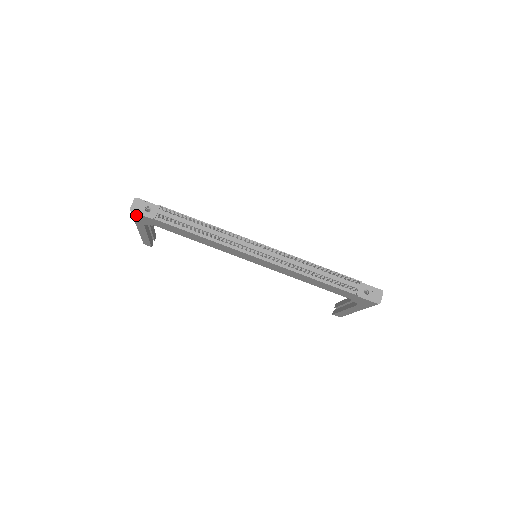
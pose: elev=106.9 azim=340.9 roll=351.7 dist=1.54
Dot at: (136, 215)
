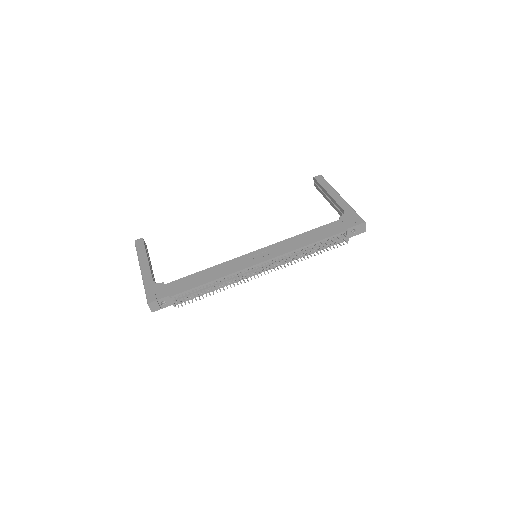
Dot at: occluded
